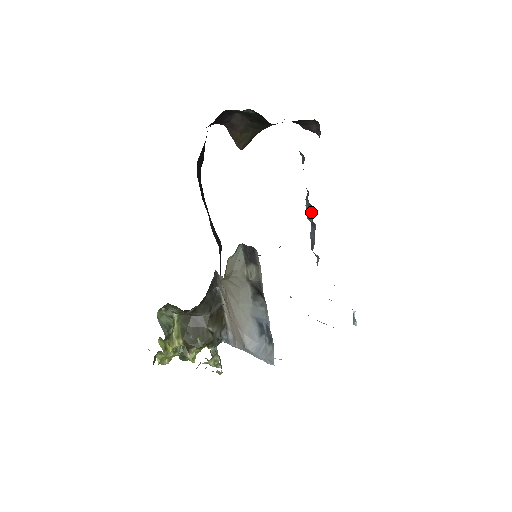
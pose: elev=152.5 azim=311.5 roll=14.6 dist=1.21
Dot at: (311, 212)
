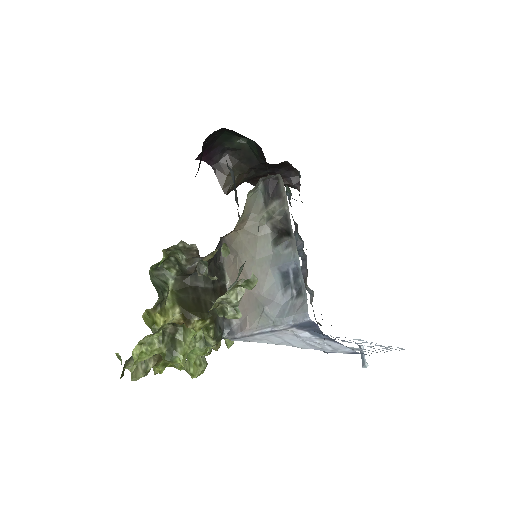
Dot at: (300, 247)
